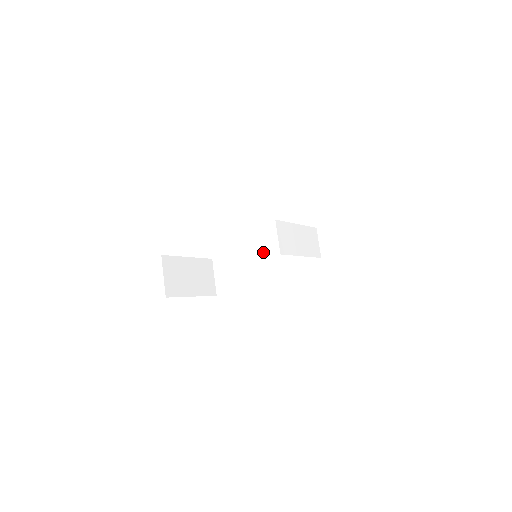
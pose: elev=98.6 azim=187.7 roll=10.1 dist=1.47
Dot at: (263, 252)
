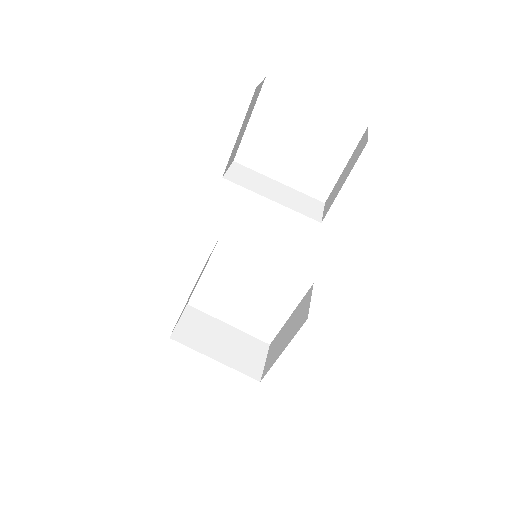
Dot at: (305, 298)
